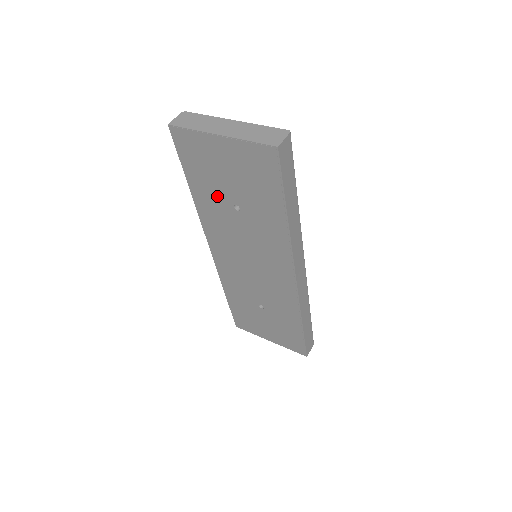
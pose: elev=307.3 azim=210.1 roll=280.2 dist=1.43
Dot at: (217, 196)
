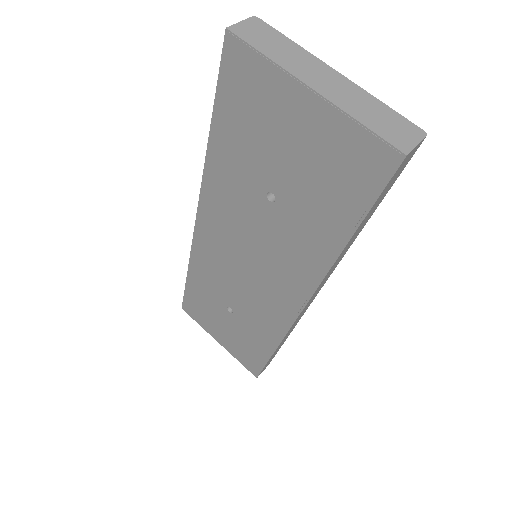
Dot at: (248, 168)
